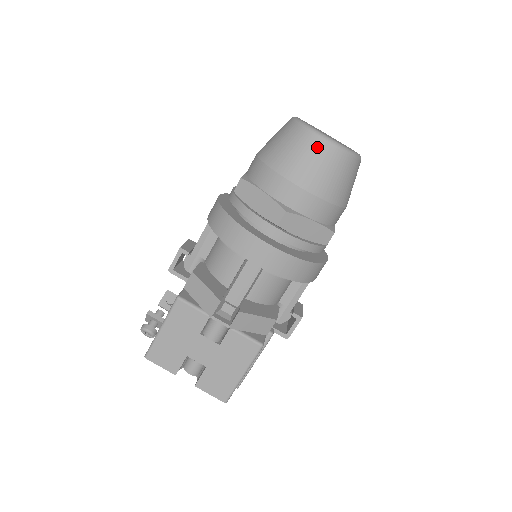
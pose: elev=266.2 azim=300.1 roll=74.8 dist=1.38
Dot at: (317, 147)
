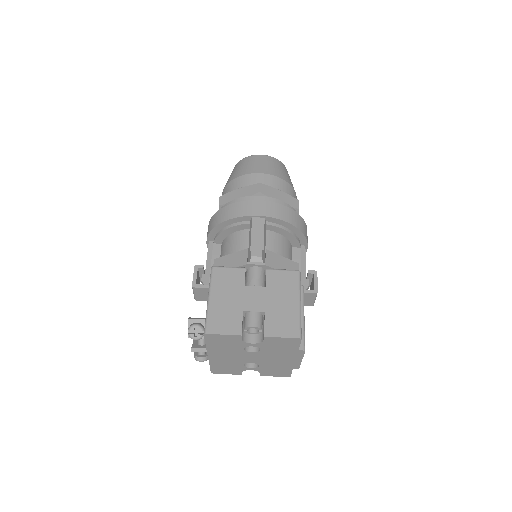
Dot at: (258, 158)
